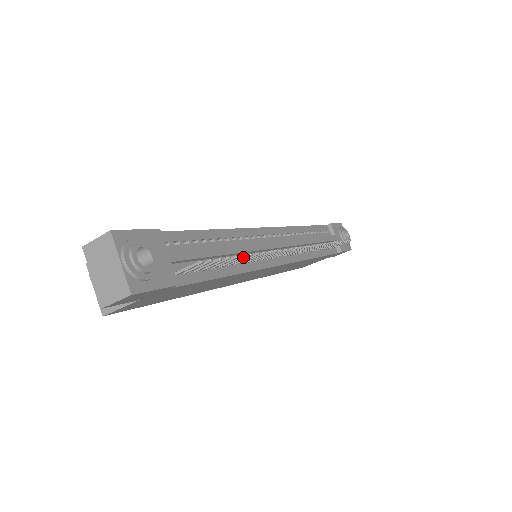
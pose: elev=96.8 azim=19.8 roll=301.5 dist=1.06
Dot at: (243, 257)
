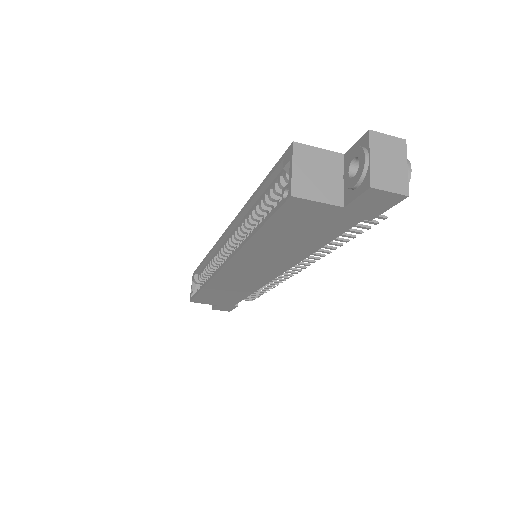
Dot at: (346, 241)
